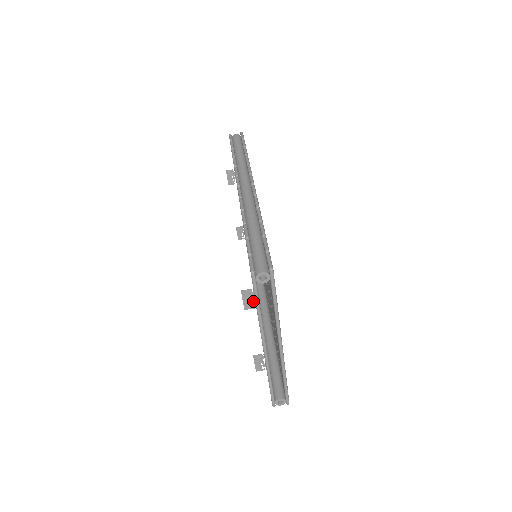
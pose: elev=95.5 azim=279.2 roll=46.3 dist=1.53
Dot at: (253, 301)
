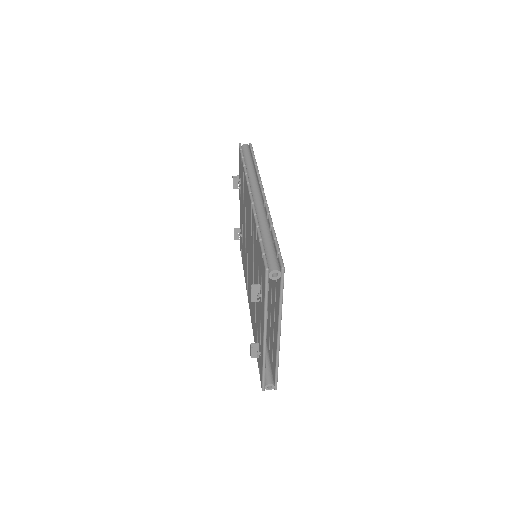
Dot at: (260, 295)
